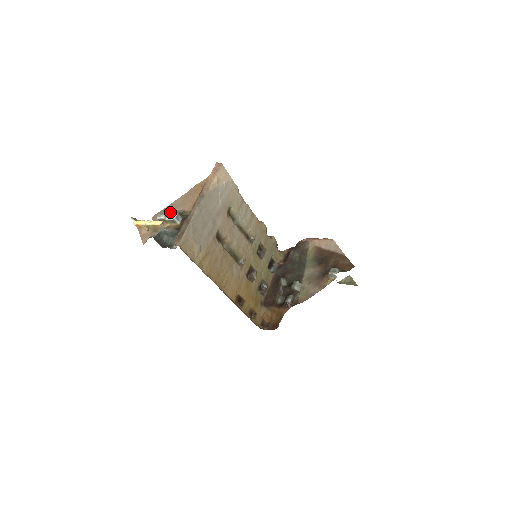
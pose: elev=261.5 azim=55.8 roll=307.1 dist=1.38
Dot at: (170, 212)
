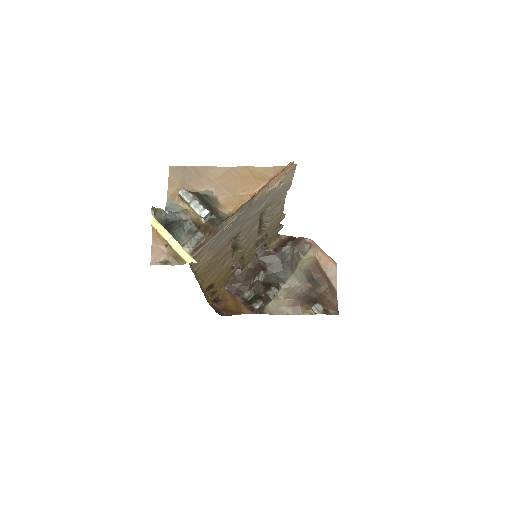
Dot at: (198, 184)
